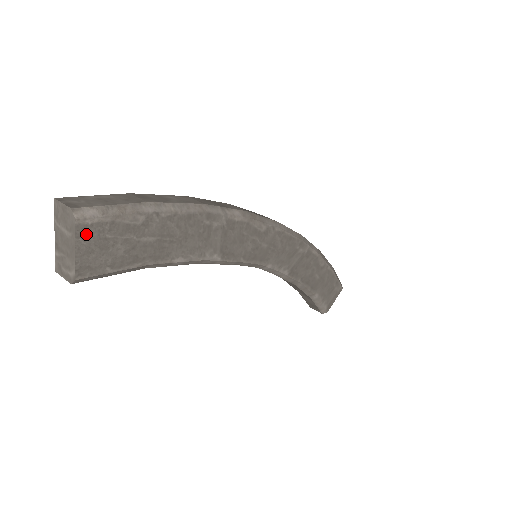
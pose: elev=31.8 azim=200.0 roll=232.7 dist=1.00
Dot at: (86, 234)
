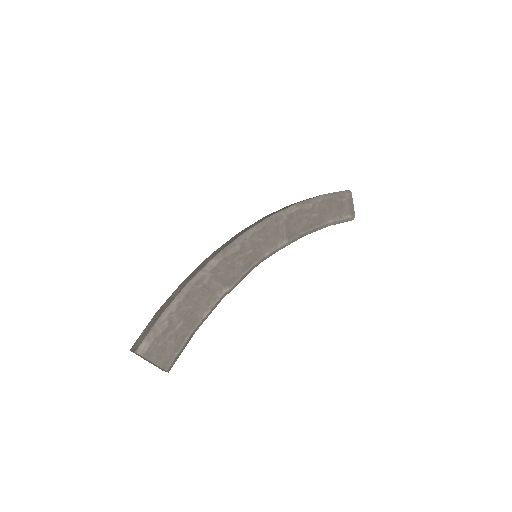
Dot at: (150, 354)
